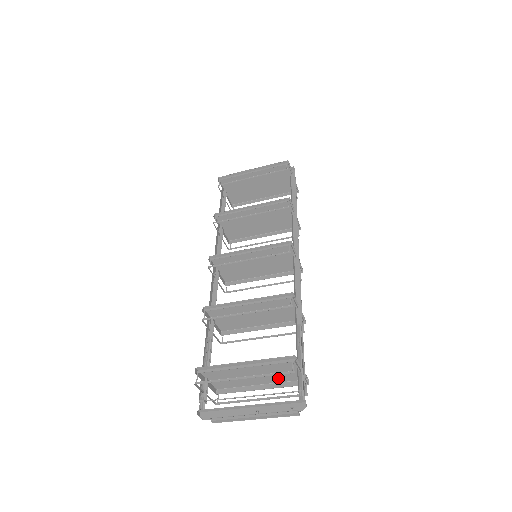
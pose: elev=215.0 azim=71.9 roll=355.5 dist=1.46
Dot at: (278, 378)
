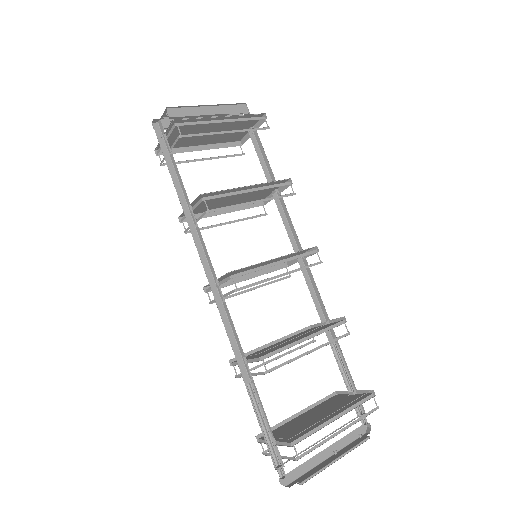
Dot at: occluded
